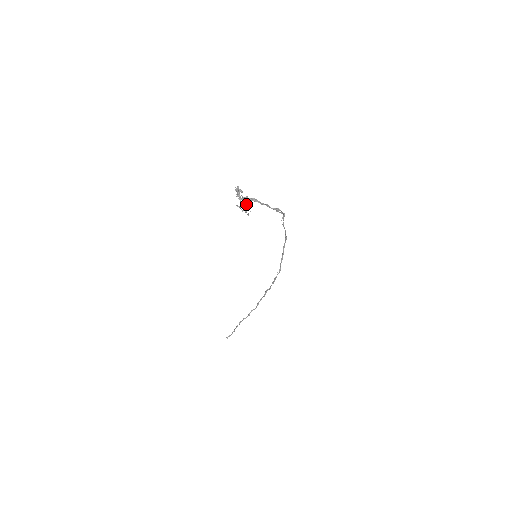
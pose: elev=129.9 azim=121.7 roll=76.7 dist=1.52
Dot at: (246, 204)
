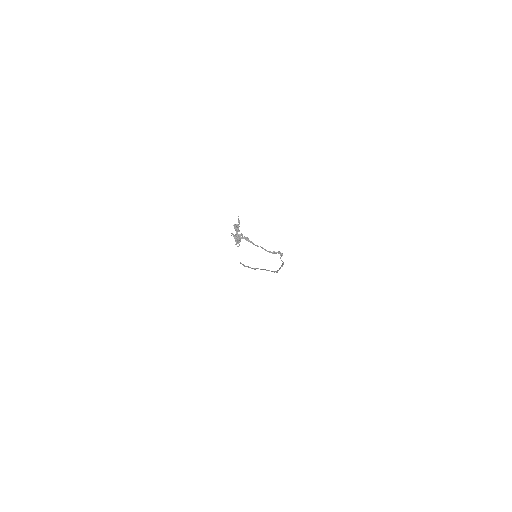
Dot at: (238, 240)
